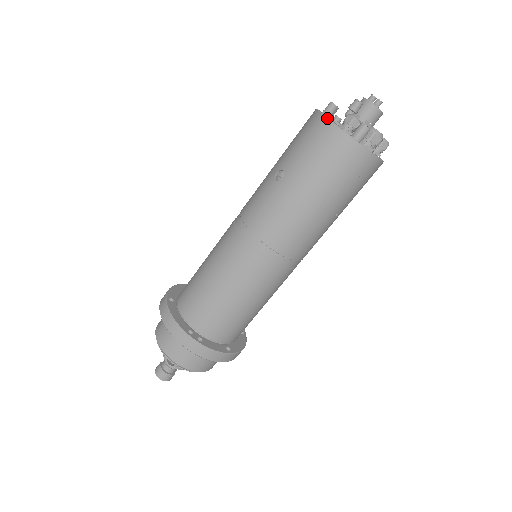
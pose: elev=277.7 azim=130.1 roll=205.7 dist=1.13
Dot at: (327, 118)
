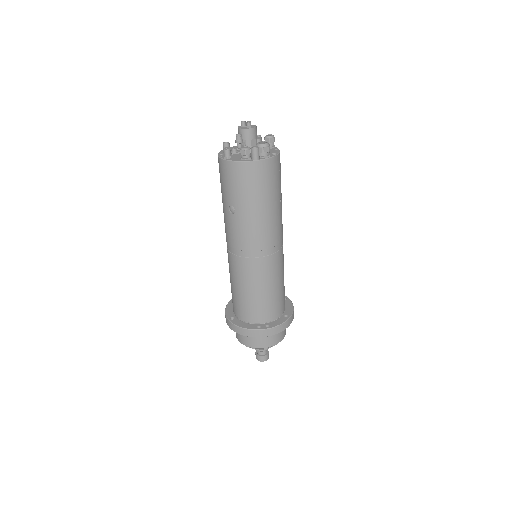
Dot at: (230, 161)
